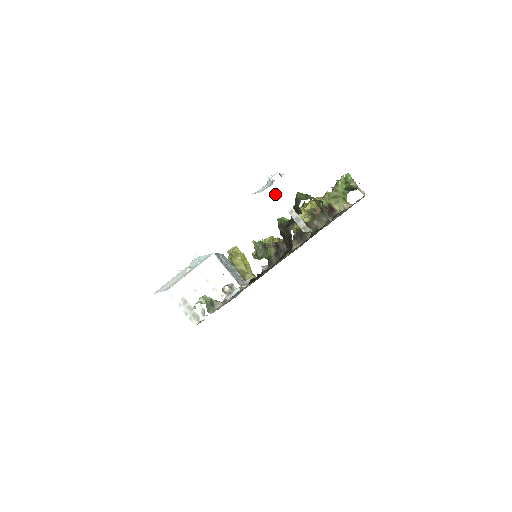
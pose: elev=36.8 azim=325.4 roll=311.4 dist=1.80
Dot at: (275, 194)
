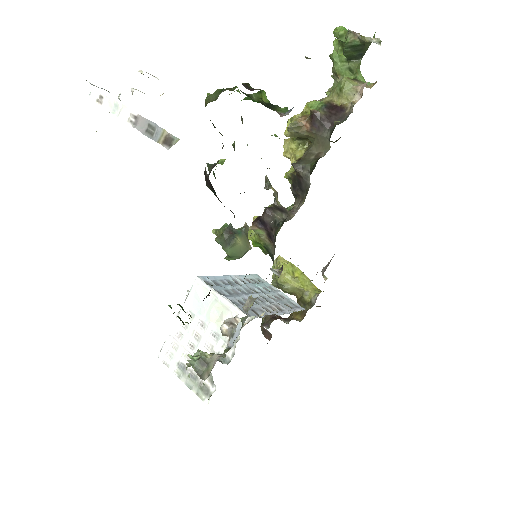
Dot at: (101, 105)
